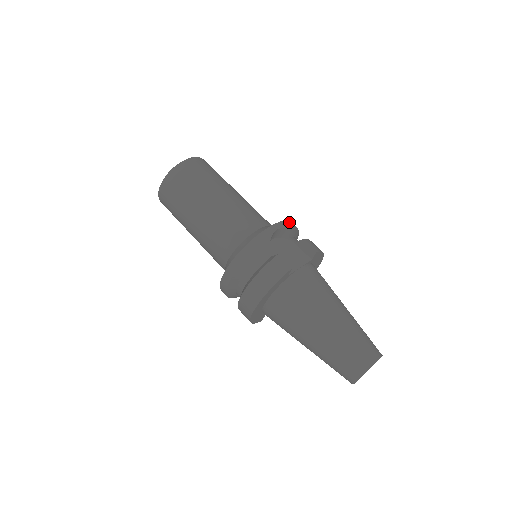
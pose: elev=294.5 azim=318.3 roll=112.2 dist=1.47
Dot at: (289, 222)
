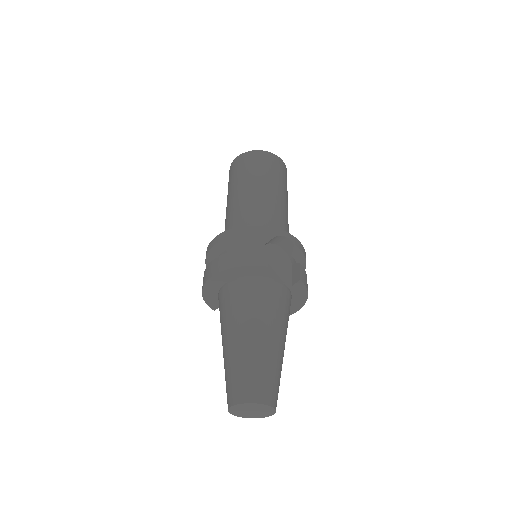
Dot at: (303, 247)
